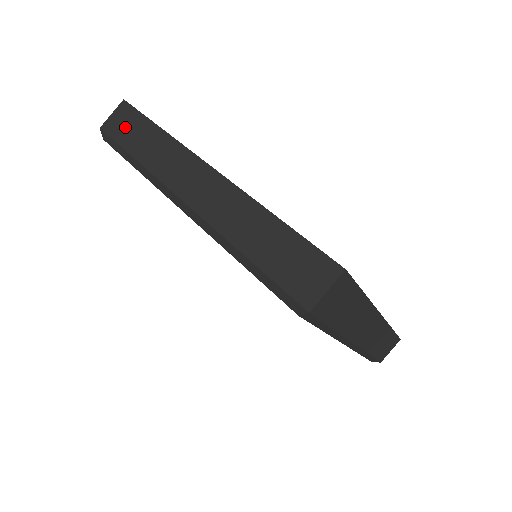
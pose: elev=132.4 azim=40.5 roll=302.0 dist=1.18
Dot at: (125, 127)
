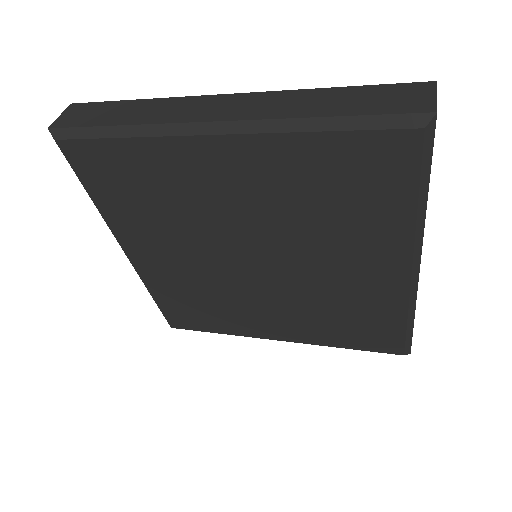
Dot at: (88, 115)
